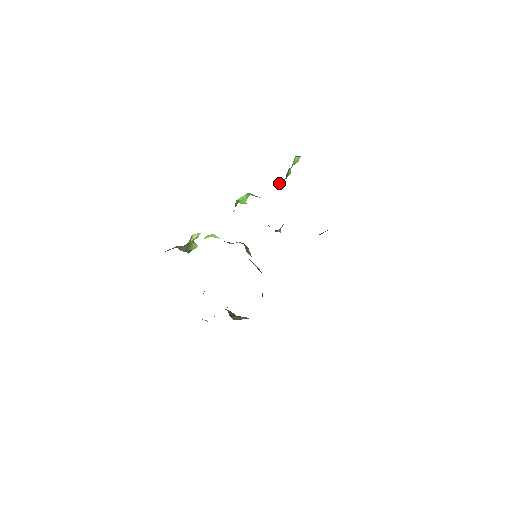
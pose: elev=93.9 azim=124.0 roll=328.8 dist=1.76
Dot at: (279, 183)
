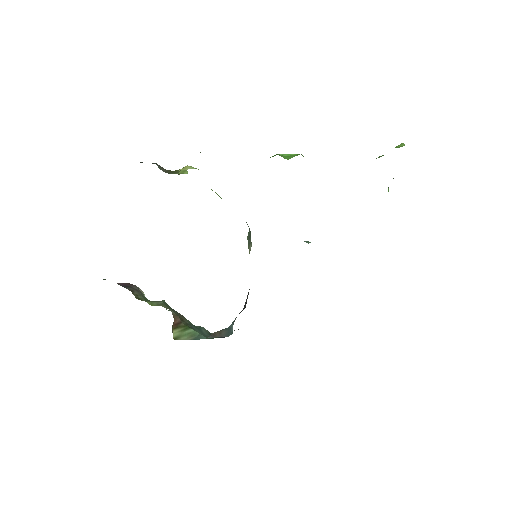
Dot at: occluded
